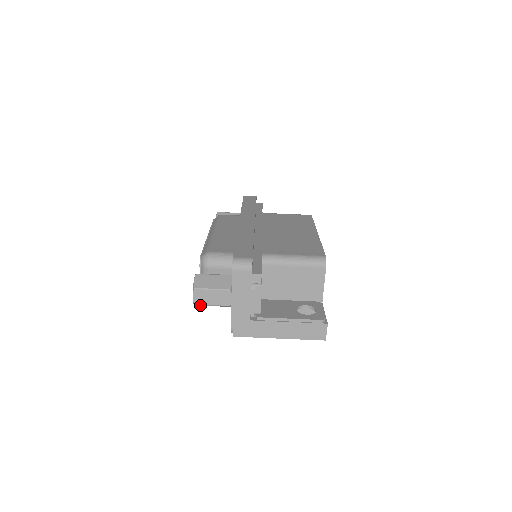
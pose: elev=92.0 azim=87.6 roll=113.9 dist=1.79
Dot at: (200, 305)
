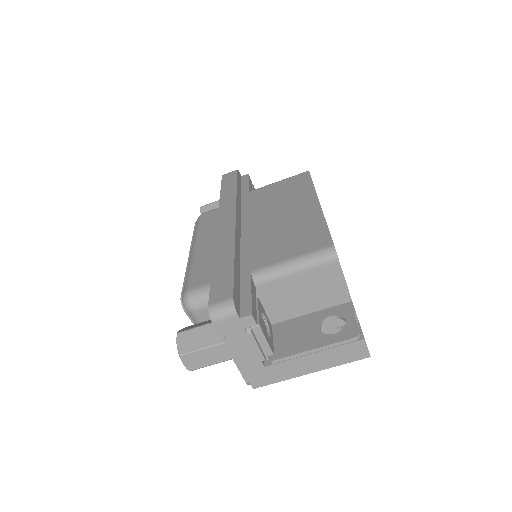
Dot at: occluded
